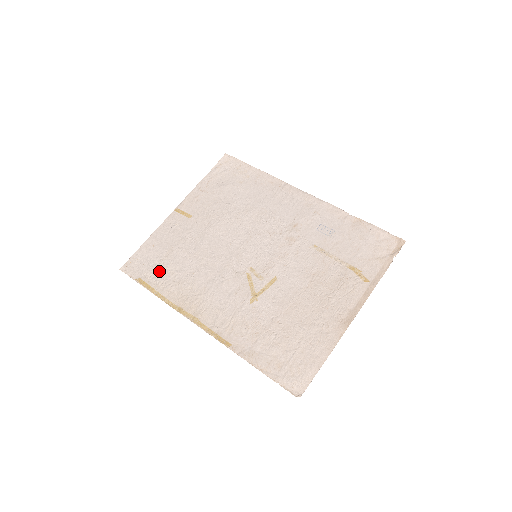
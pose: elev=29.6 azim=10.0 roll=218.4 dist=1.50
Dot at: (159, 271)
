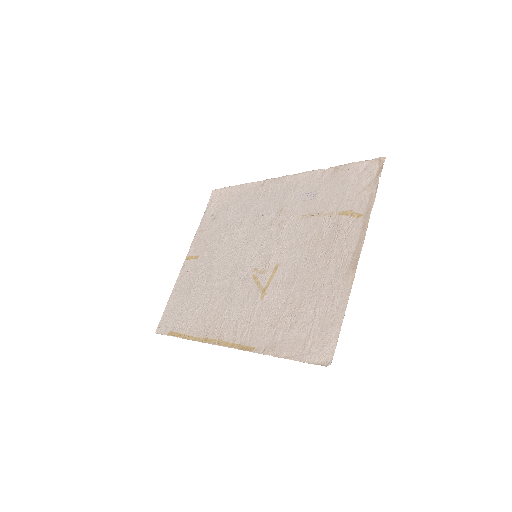
Dot at: (183, 316)
